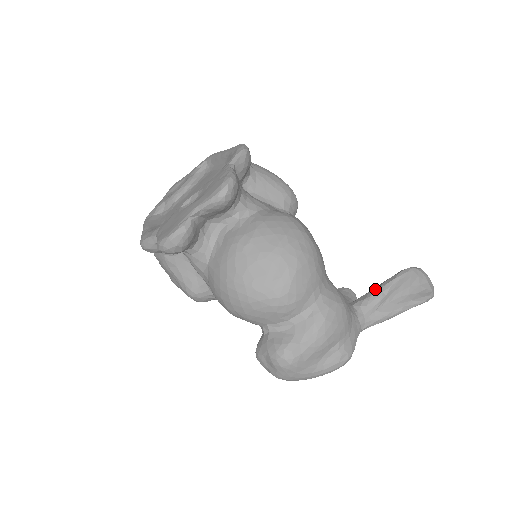
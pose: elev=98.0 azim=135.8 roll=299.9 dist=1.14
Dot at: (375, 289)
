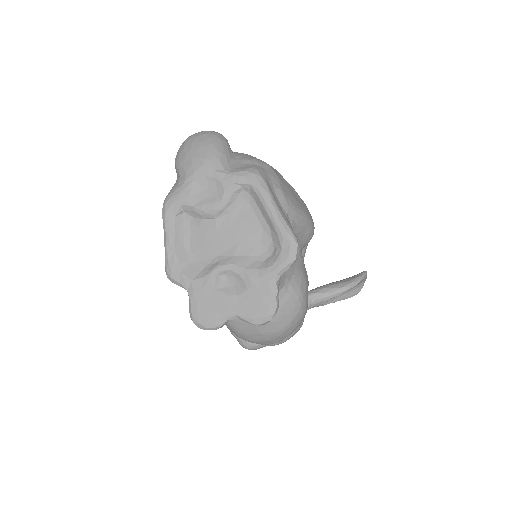
Dot at: (328, 294)
